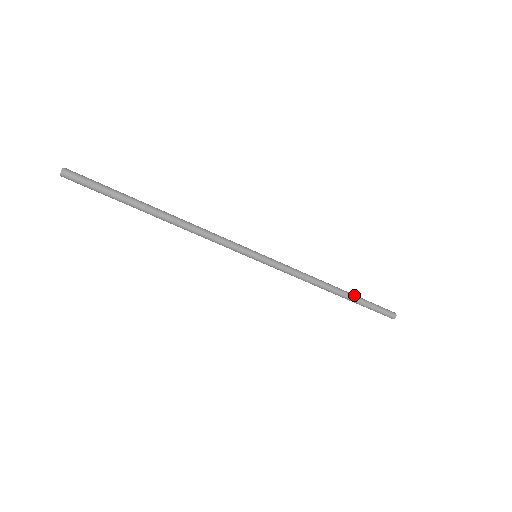
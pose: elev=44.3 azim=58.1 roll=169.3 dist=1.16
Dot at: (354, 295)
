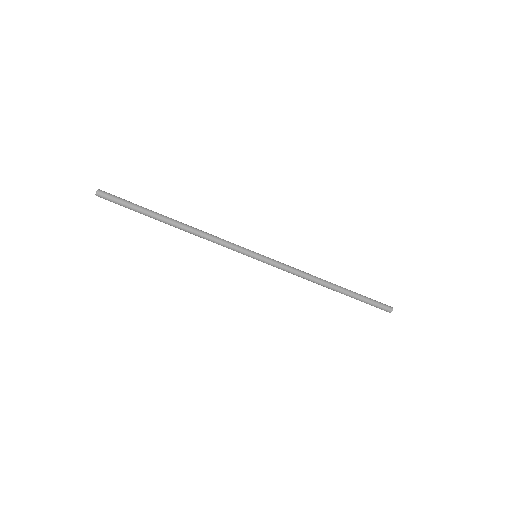
Dot at: (349, 290)
